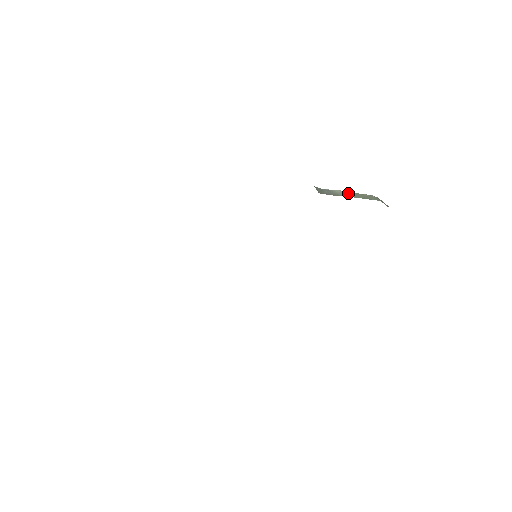
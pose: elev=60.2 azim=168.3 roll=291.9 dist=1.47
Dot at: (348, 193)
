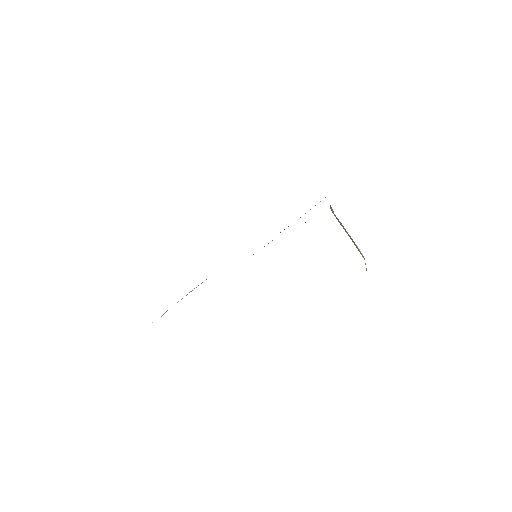
Dot at: occluded
